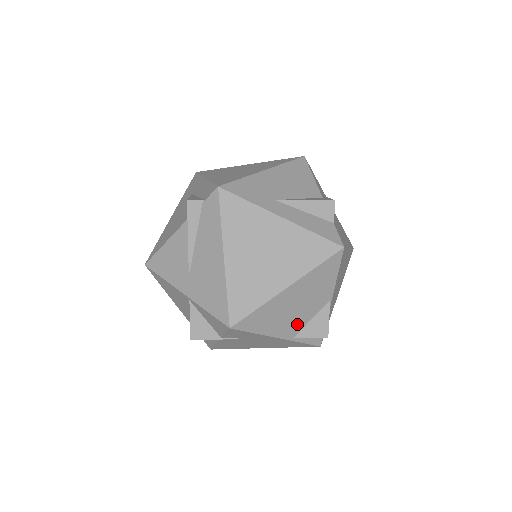
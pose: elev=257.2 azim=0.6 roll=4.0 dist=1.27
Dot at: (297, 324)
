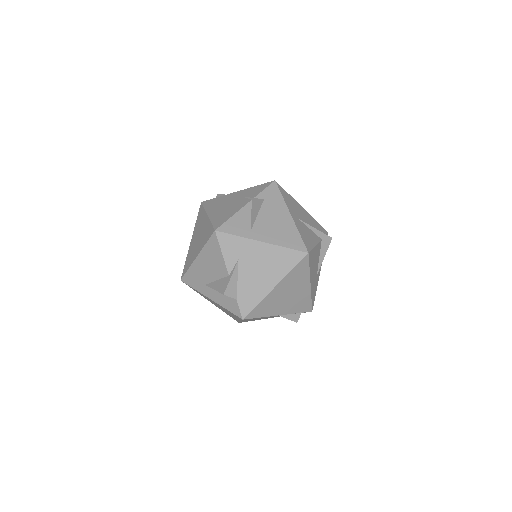
Dot at: occluded
